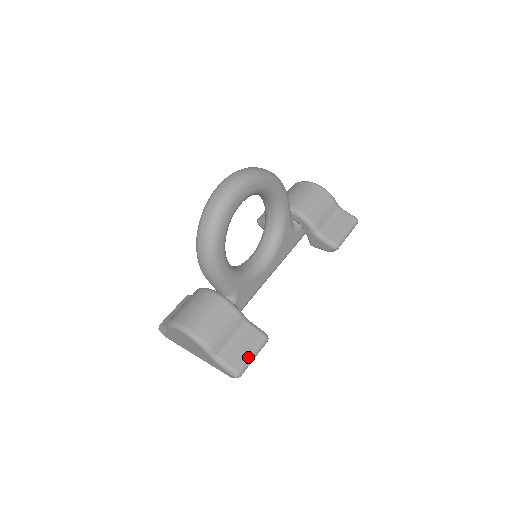
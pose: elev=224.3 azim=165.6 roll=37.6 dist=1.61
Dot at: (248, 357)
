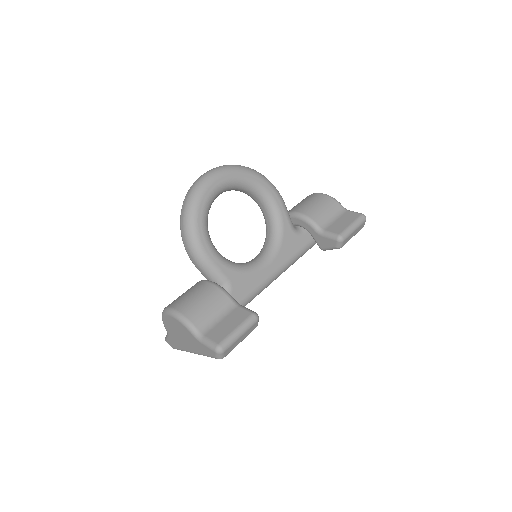
Dot at: (232, 332)
